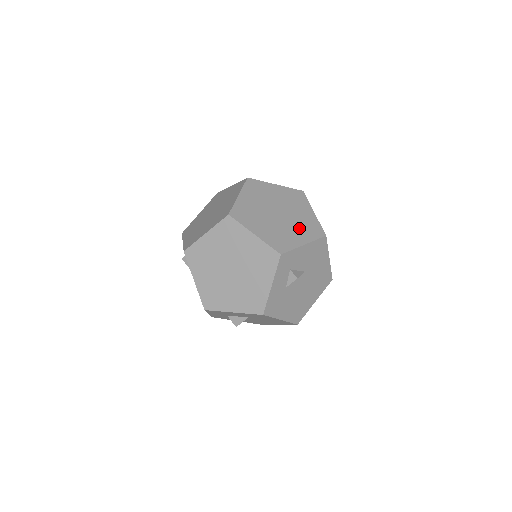
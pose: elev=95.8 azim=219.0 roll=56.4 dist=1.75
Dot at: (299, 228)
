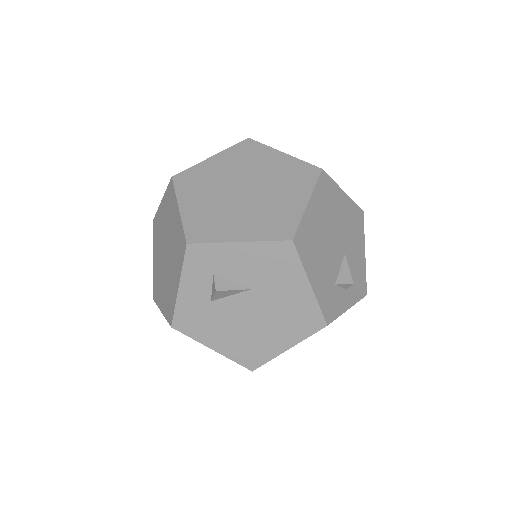
Dot at: (256, 217)
